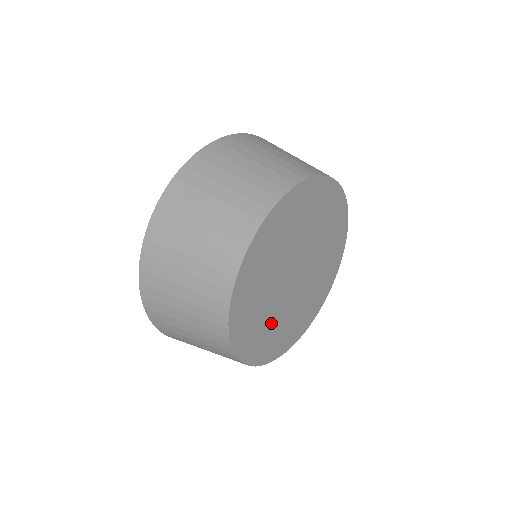
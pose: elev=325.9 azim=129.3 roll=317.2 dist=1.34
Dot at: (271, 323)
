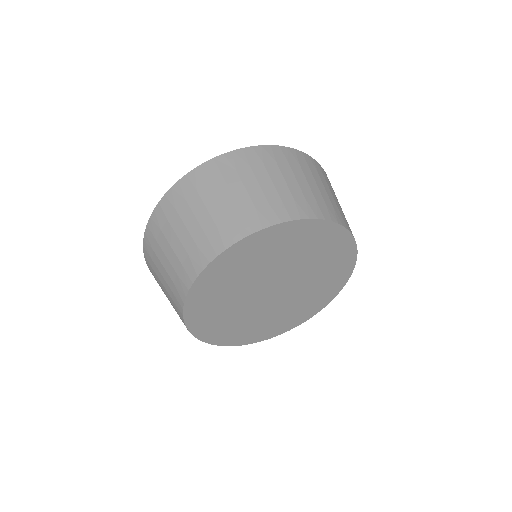
Dot at: (228, 310)
